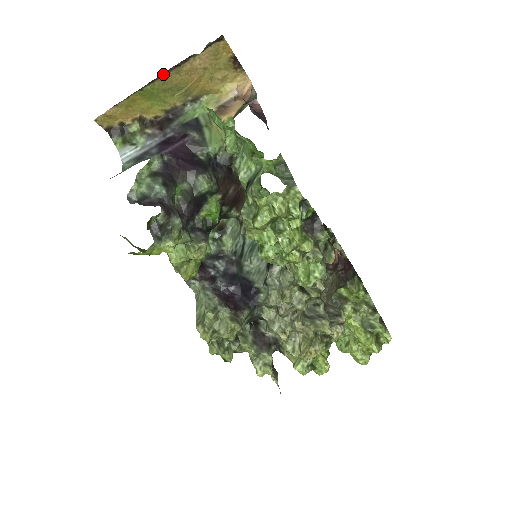
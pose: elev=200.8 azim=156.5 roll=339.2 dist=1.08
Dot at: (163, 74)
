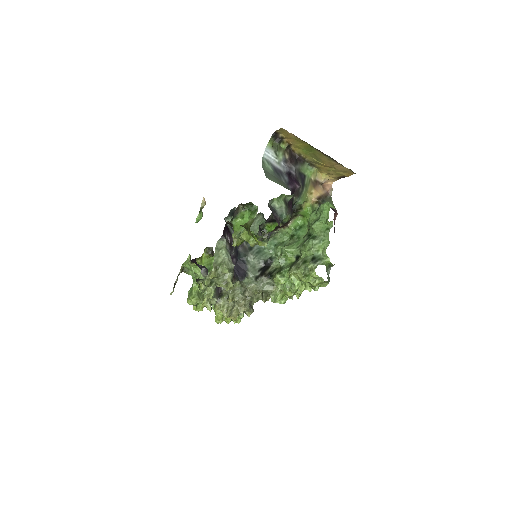
Dot at: occluded
